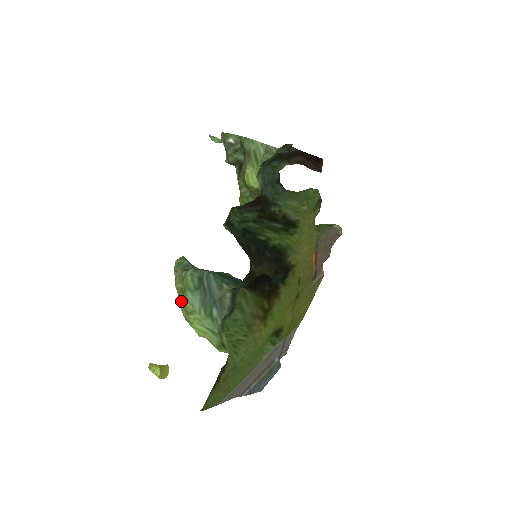
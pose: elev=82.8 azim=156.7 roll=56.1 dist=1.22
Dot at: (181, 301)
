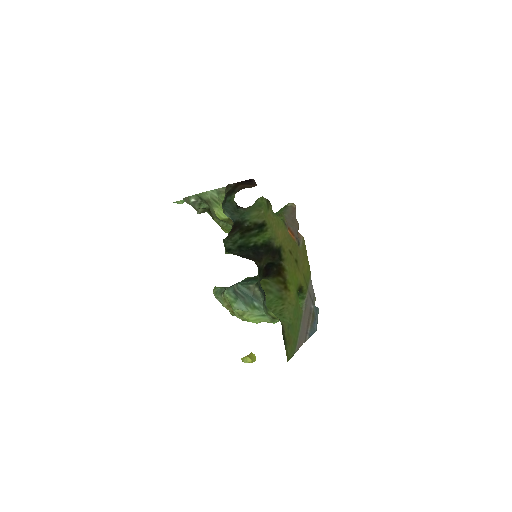
Dot at: (233, 312)
